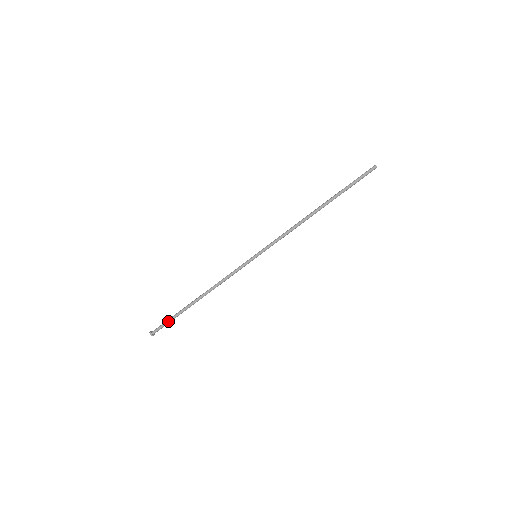
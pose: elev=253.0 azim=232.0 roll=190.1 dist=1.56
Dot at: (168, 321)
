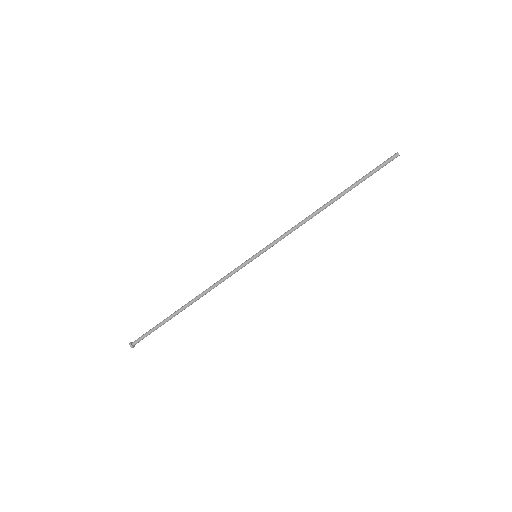
Dot at: (152, 331)
